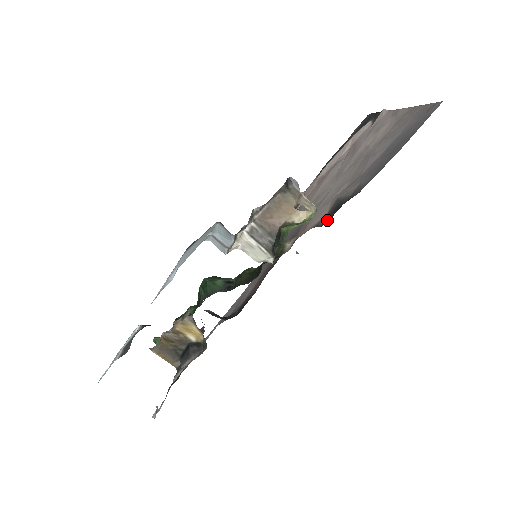
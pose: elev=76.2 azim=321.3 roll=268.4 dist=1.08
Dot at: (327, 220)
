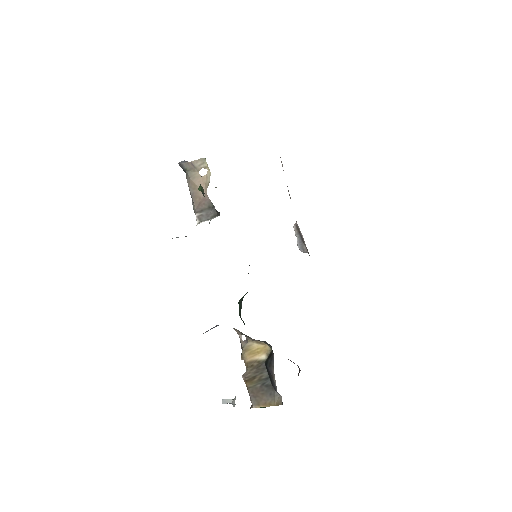
Dot at: occluded
